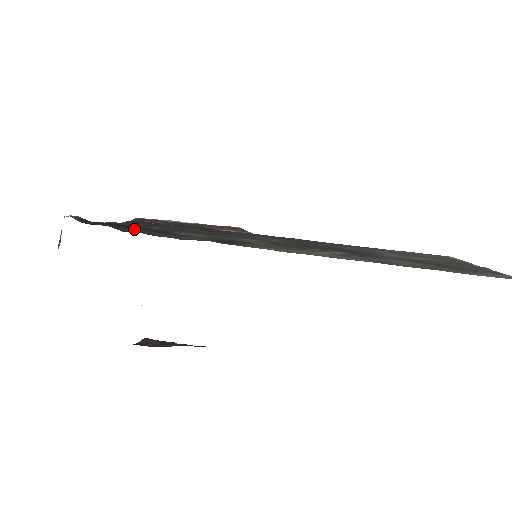
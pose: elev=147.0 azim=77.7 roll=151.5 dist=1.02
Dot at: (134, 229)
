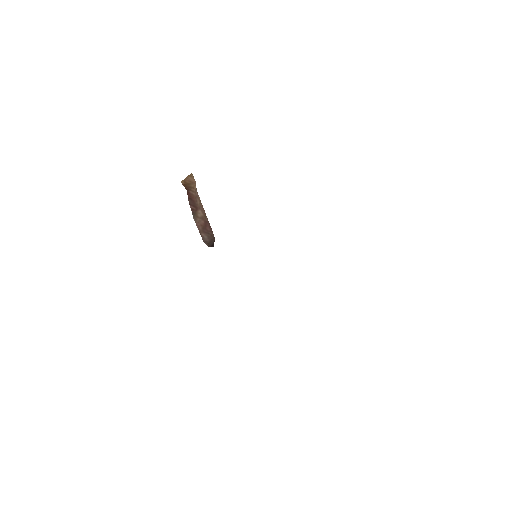
Dot at: occluded
